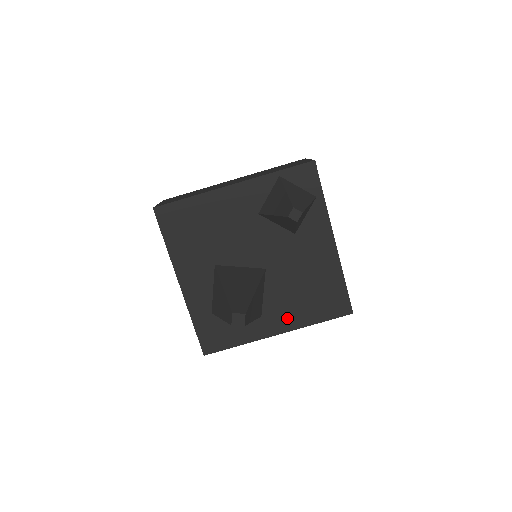
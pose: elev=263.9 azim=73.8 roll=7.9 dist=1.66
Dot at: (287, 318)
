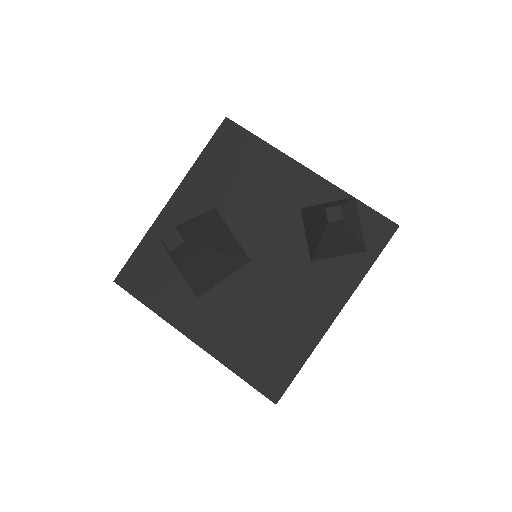
Dot at: (216, 335)
